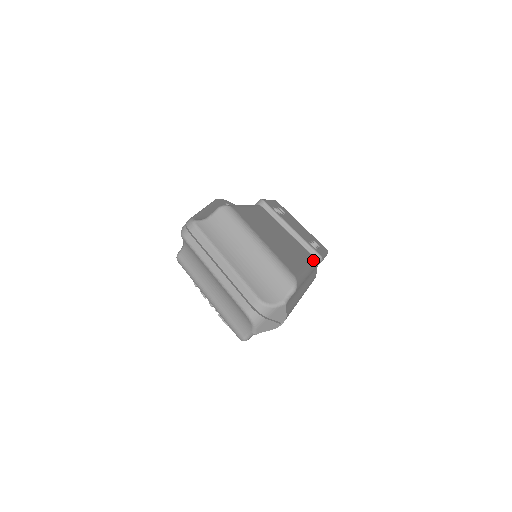
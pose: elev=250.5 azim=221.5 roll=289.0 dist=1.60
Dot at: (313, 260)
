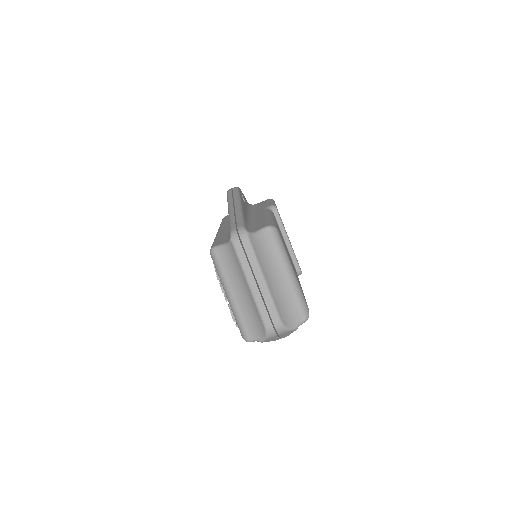
Dot at: occluded
